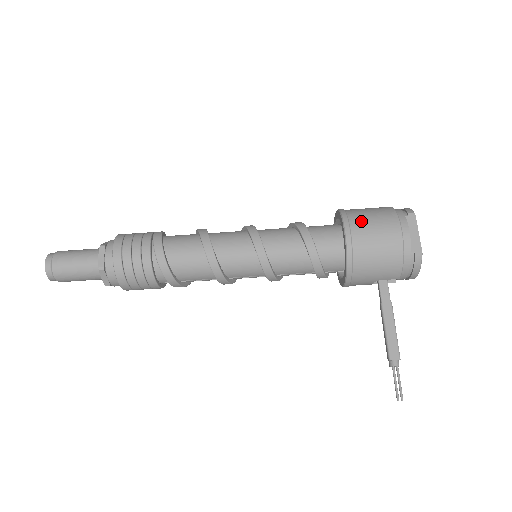
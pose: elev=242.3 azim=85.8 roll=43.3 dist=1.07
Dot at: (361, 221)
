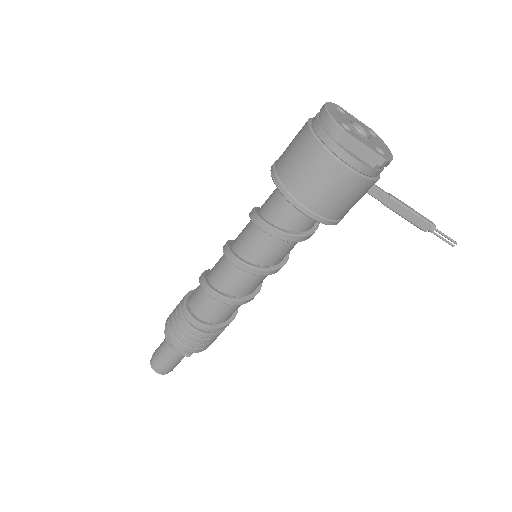
Dot at: (309, 193)
